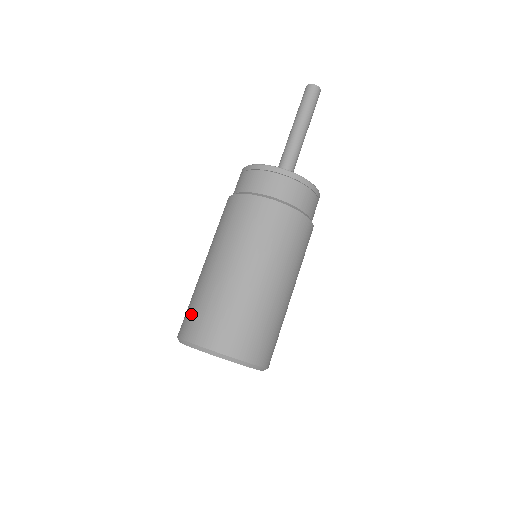
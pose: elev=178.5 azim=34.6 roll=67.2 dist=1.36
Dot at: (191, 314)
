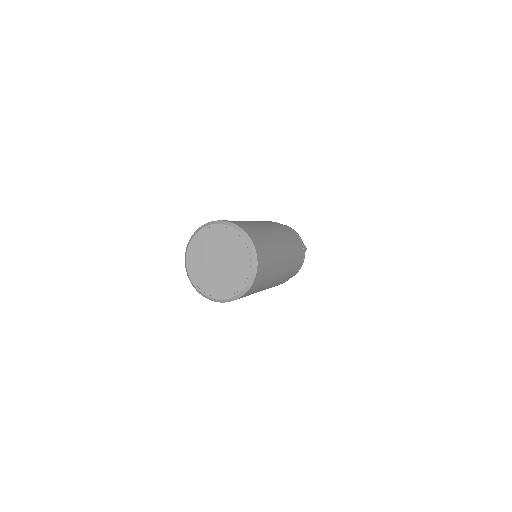
Dot at: occluded
